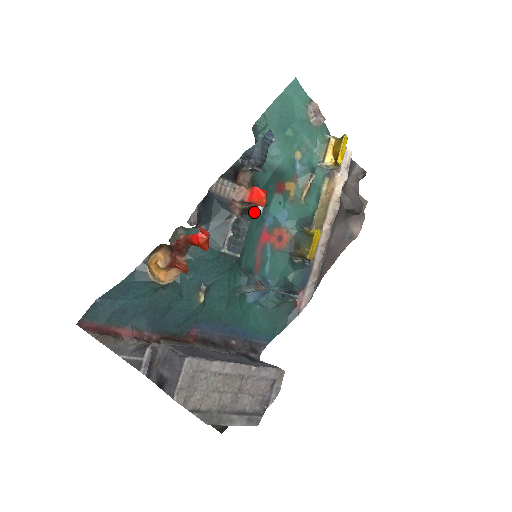
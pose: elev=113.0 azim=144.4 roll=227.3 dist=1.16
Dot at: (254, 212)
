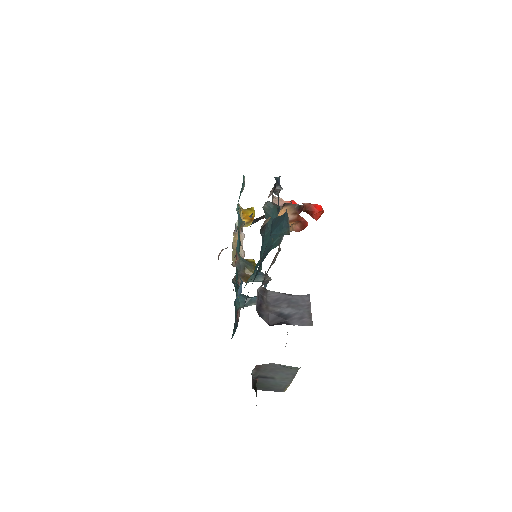
Dot at: occluded
